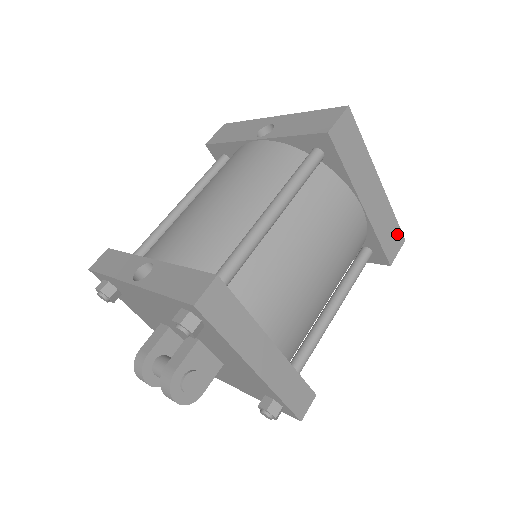
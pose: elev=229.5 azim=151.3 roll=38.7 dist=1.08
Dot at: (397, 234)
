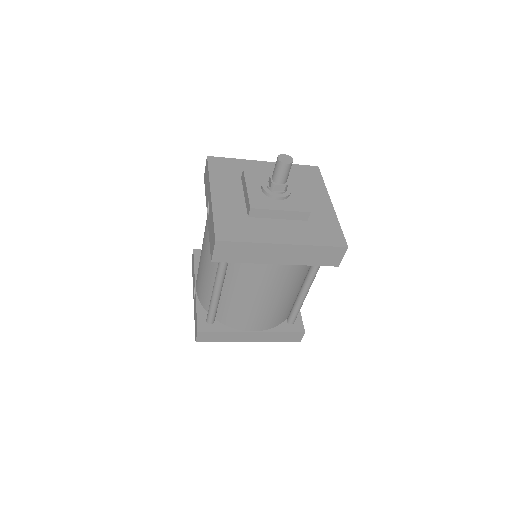
Dot at: (333, 251)
